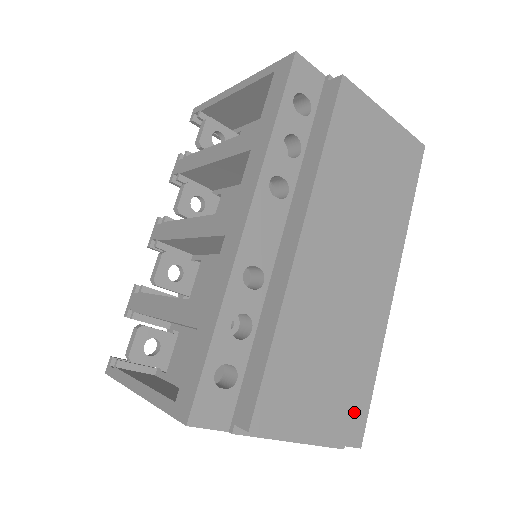
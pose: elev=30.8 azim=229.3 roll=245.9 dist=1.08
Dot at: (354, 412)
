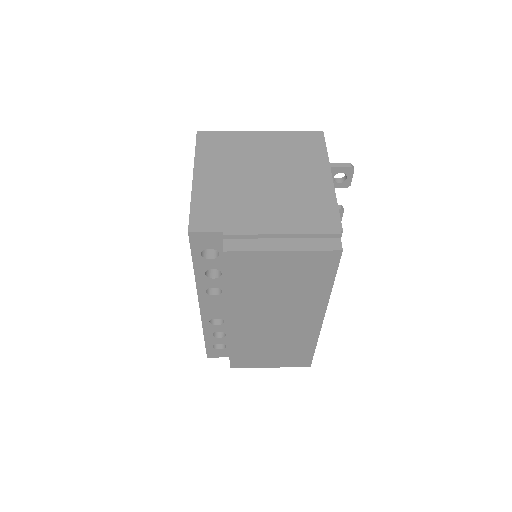
Dot at: (300, 359)
